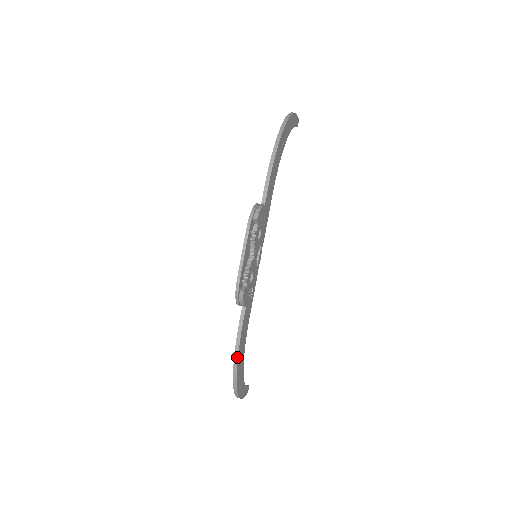
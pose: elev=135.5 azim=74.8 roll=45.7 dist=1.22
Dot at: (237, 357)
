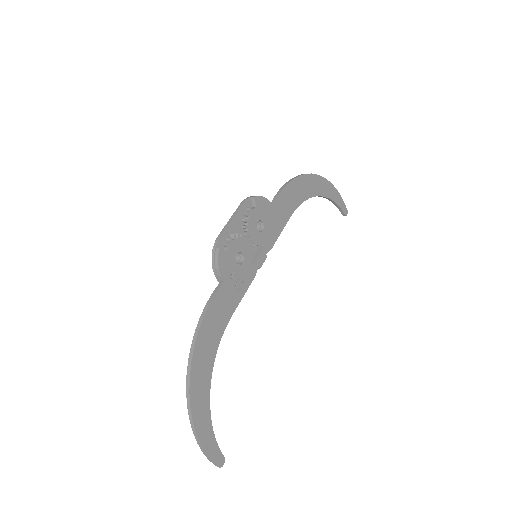
Dot at: (197, 334)
